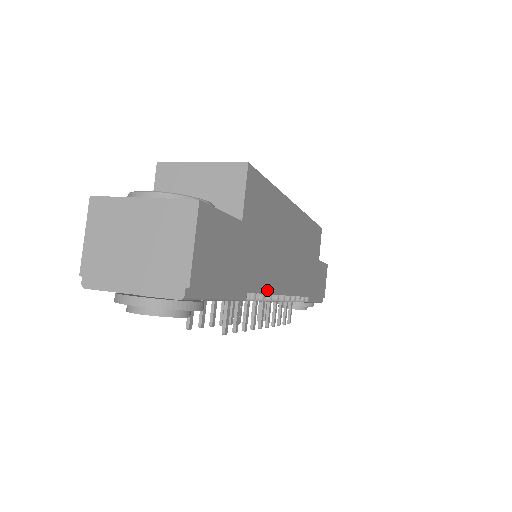
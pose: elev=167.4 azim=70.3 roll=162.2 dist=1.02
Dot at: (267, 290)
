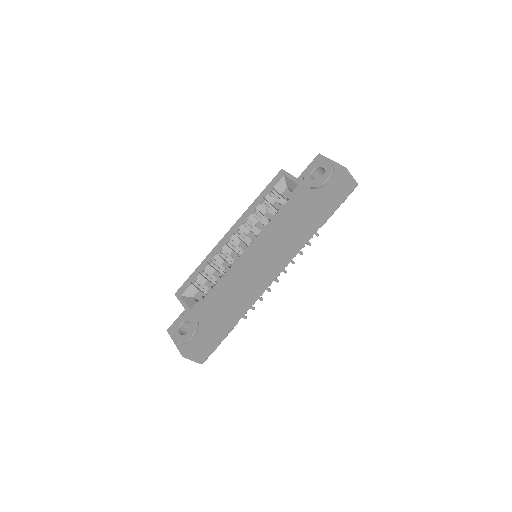
Dot at: (252, 304)
